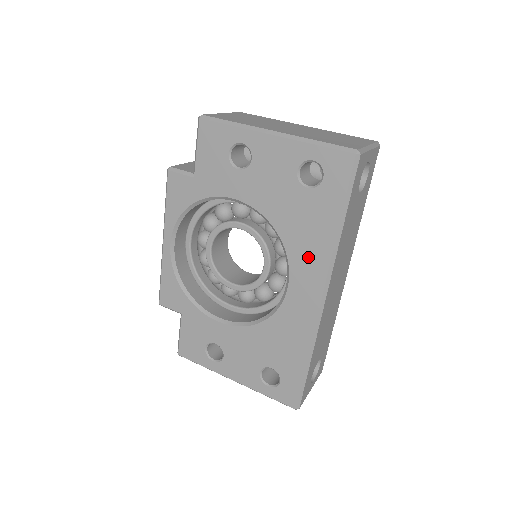
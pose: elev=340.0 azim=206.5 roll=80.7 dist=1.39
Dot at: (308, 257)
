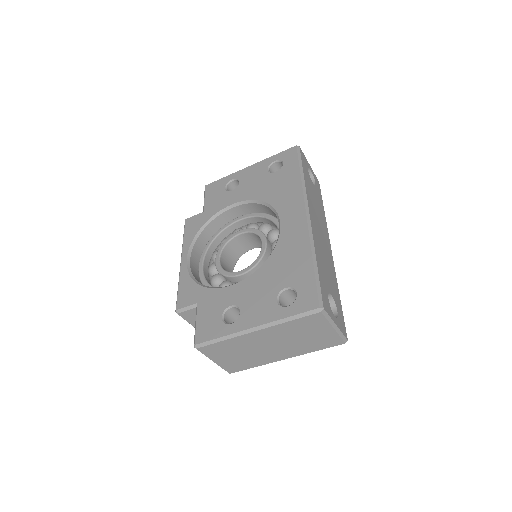
Dot at: (288, 199)
